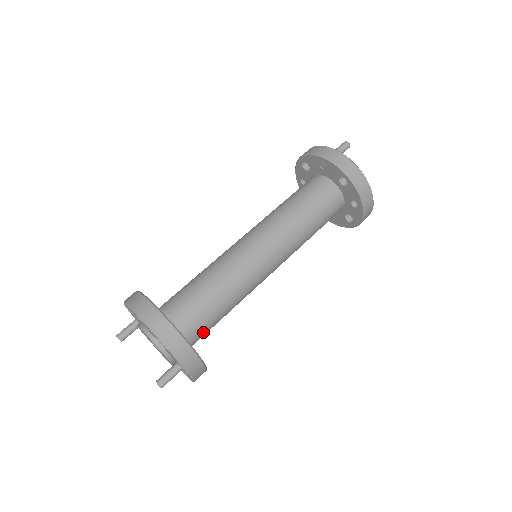
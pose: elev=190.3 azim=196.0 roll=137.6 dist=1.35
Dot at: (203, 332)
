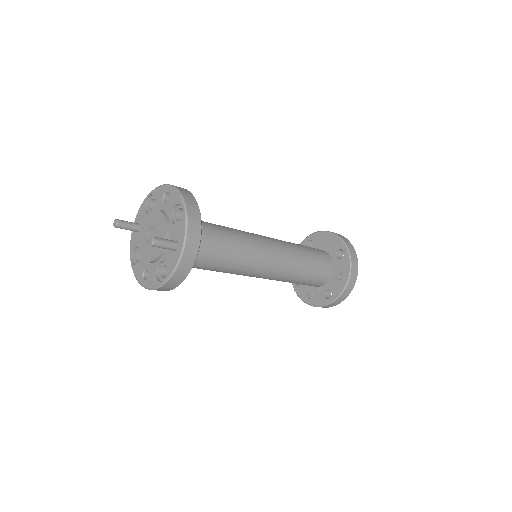
Dot at: (199, 254)
